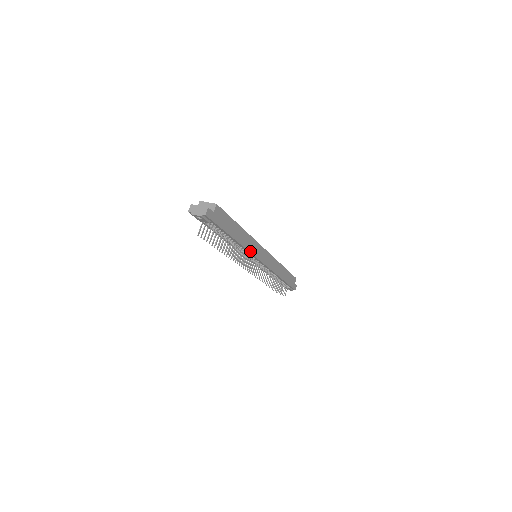
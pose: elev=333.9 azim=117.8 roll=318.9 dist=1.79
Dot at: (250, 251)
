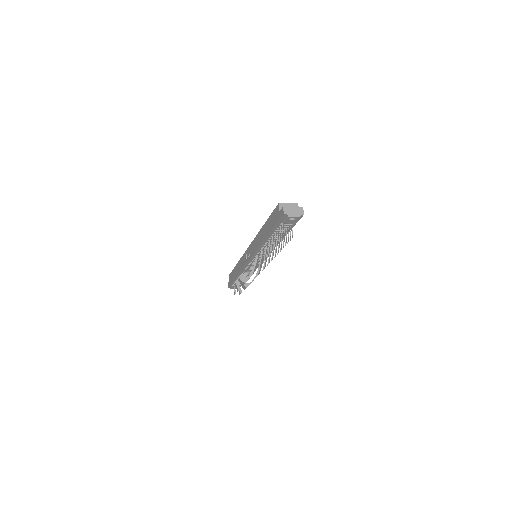
Dot at: (272, 250)
